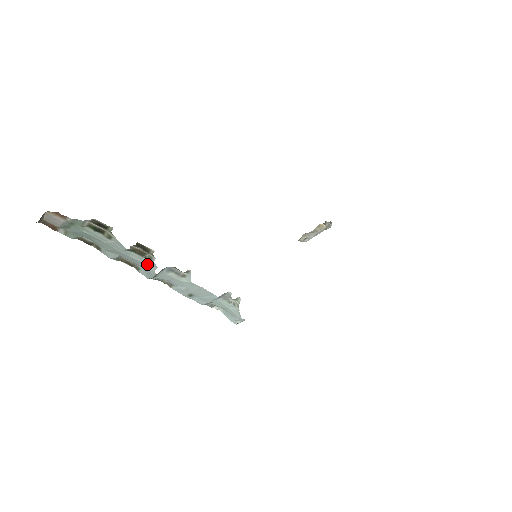
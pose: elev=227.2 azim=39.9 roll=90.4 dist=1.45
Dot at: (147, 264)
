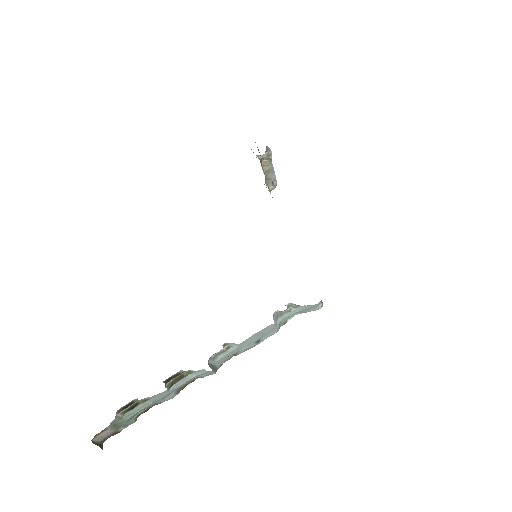
Dot at: (195, 375)
